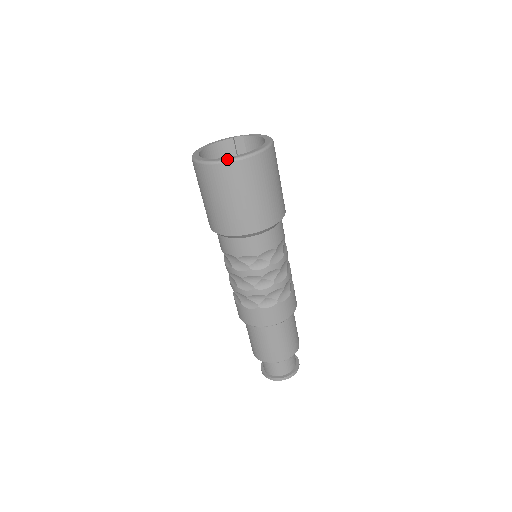
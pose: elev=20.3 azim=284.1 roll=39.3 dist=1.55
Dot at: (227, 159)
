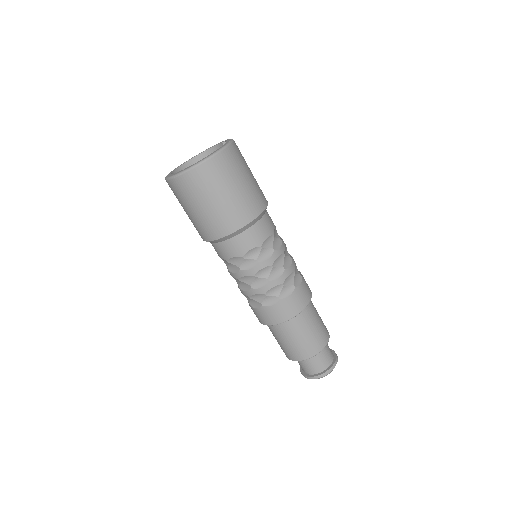
Dot at: (168, 177)
